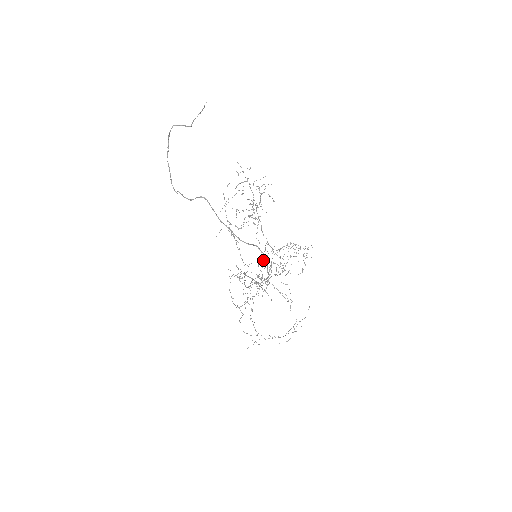
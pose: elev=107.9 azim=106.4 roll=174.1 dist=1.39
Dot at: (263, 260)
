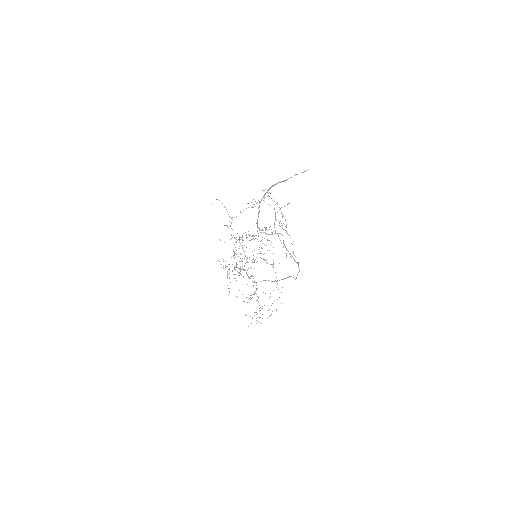
Dot at: occluded
